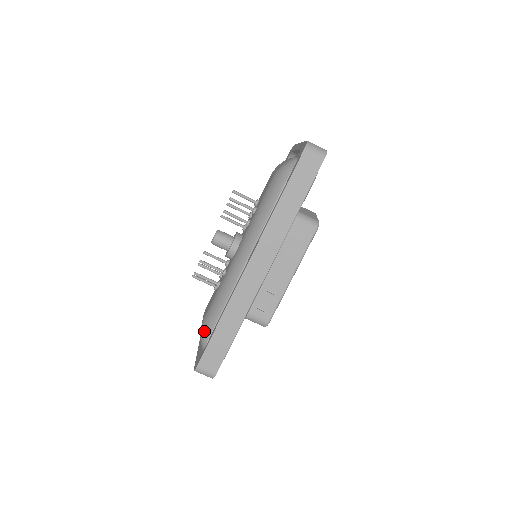
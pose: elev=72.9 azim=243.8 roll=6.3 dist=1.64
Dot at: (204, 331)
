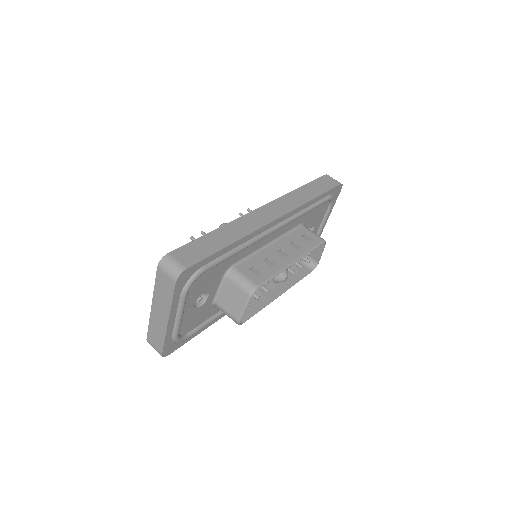
Dot at: occluded
